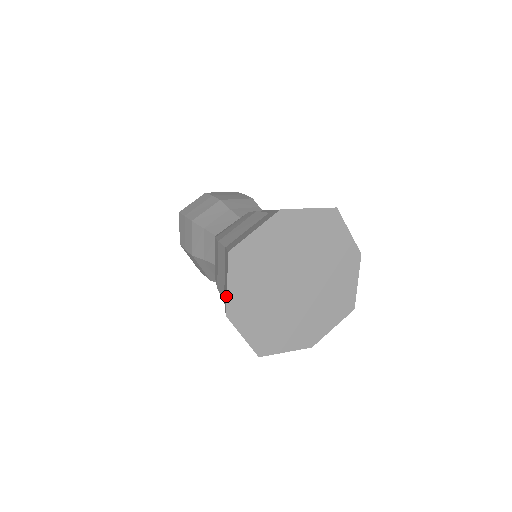
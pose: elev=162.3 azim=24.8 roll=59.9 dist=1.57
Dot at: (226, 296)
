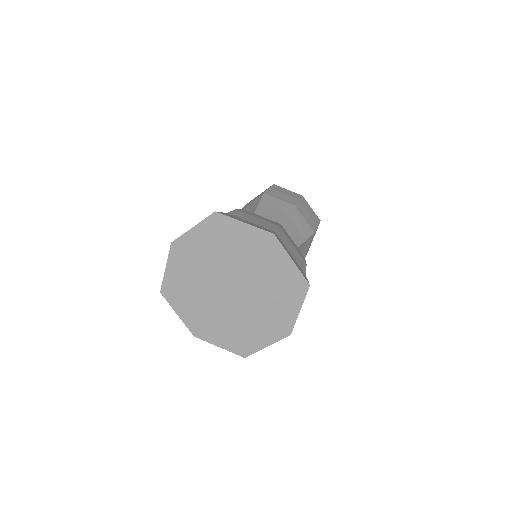
Dot at: (185, 233)
